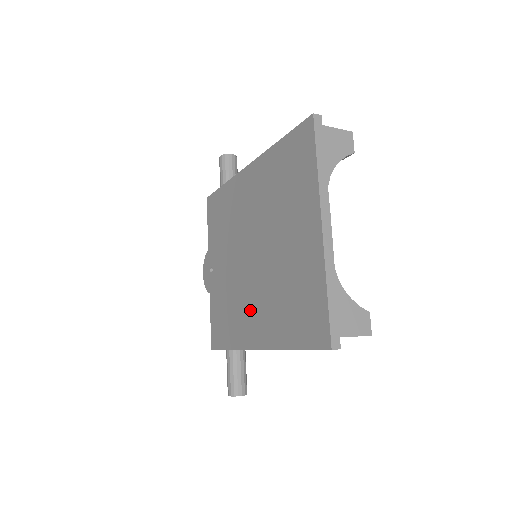
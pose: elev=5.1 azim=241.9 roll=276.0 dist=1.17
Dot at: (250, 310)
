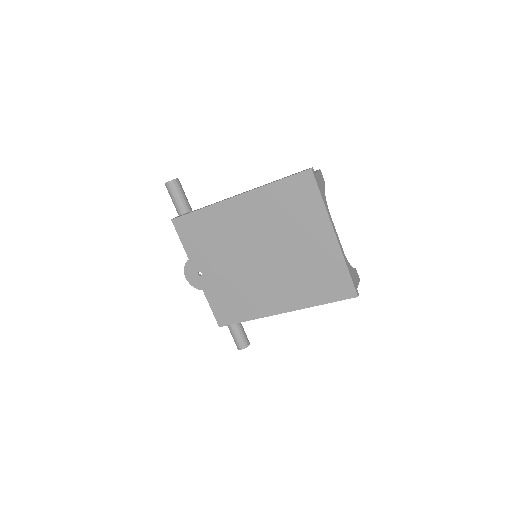
Dot at: (268, 292)
